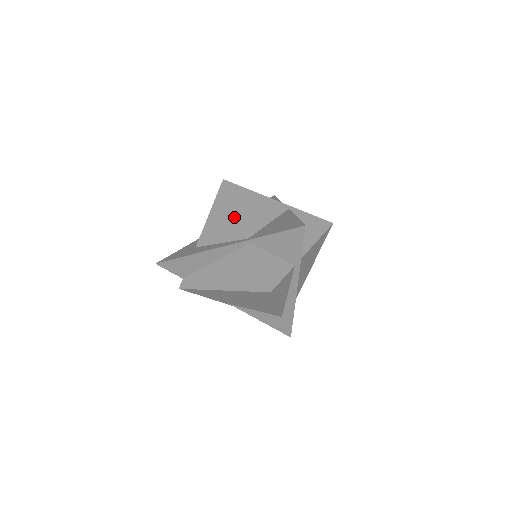
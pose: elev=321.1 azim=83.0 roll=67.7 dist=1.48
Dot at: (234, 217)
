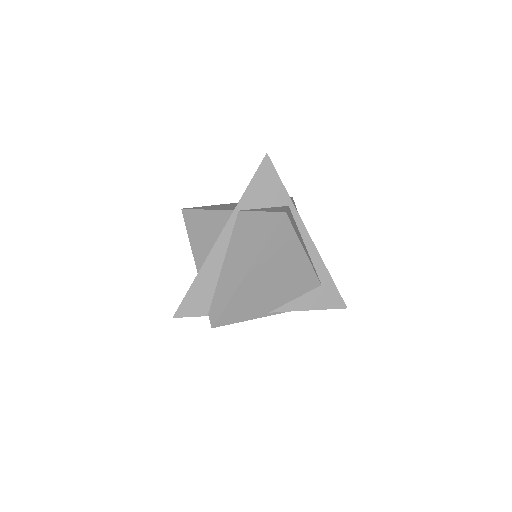
Dot at: (211, 215)
